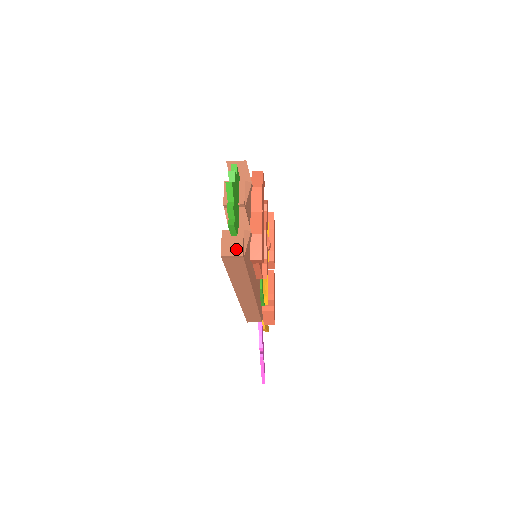
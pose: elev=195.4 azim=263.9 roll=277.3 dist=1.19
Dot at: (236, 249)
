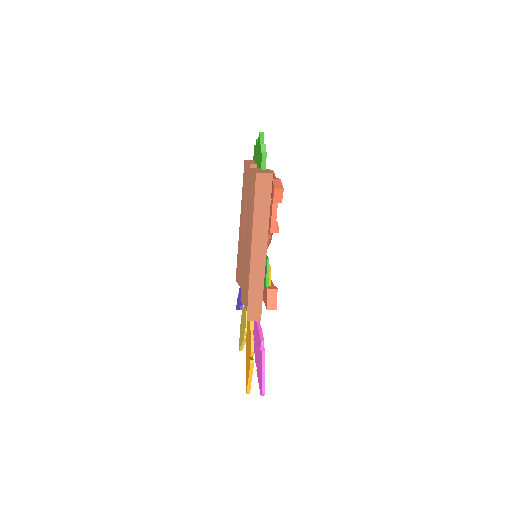
Dot at: (267, 172)
